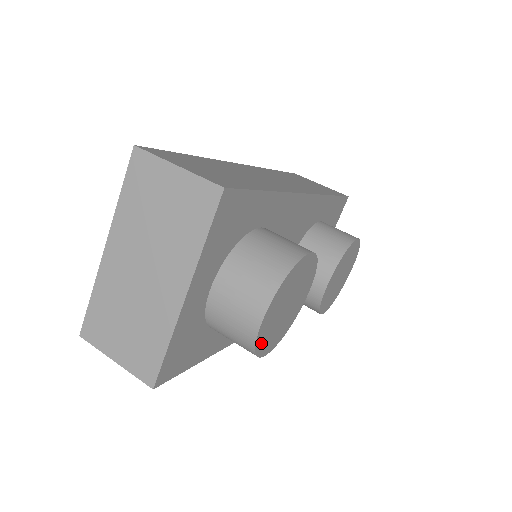
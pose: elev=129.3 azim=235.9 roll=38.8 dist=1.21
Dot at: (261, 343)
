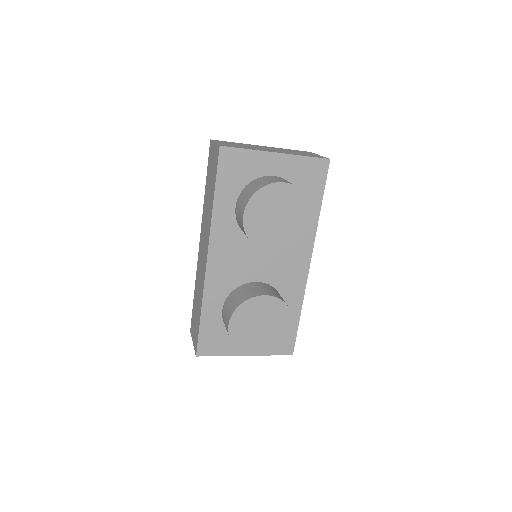
Dot at: (261, 195)
